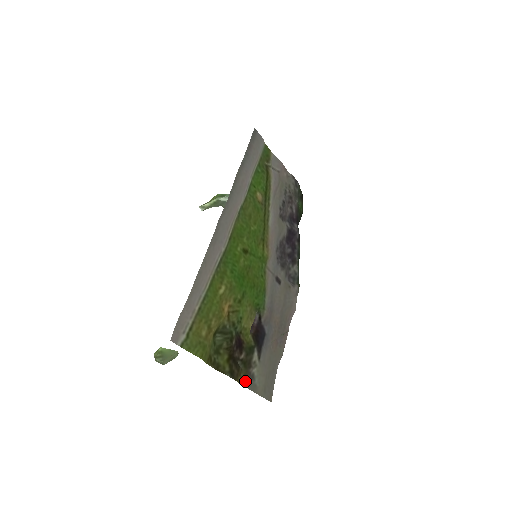
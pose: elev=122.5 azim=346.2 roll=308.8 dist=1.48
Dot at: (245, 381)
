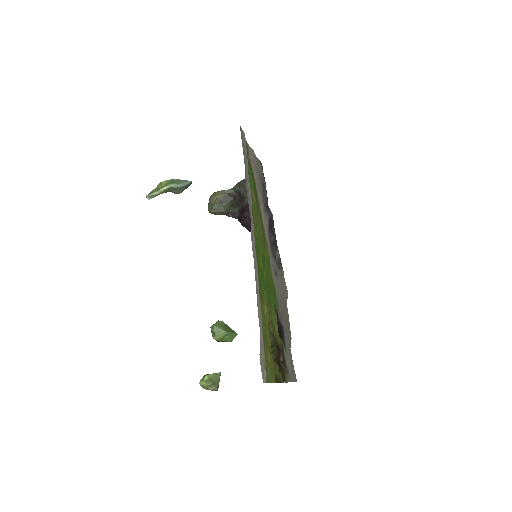
Dot at: (287, 378)
